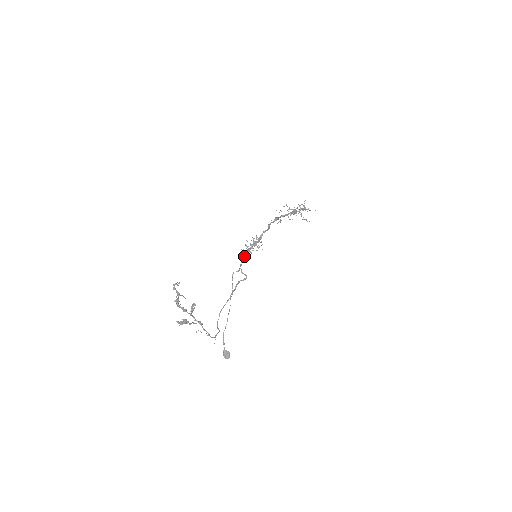
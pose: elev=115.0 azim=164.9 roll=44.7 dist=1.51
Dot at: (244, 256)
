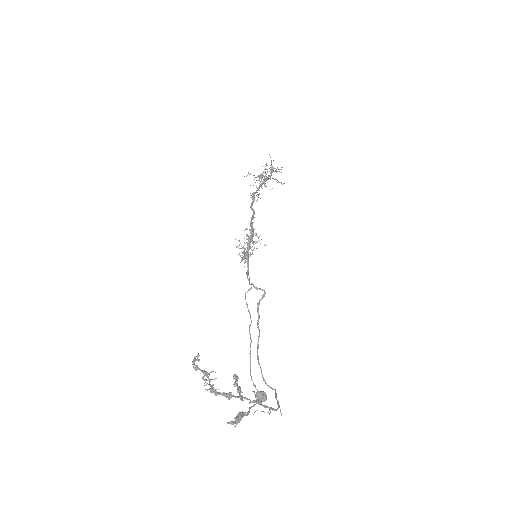
Dot at: (244, 263)
